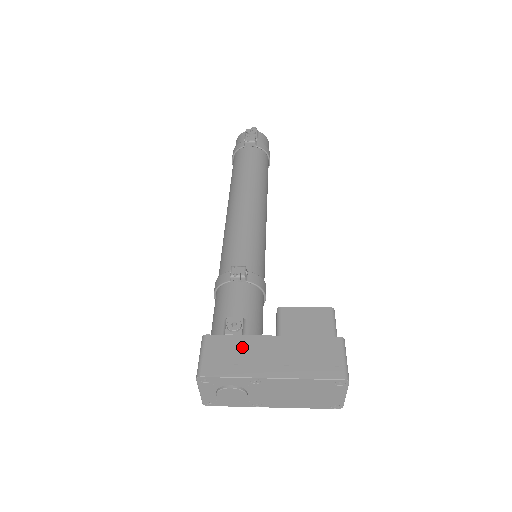
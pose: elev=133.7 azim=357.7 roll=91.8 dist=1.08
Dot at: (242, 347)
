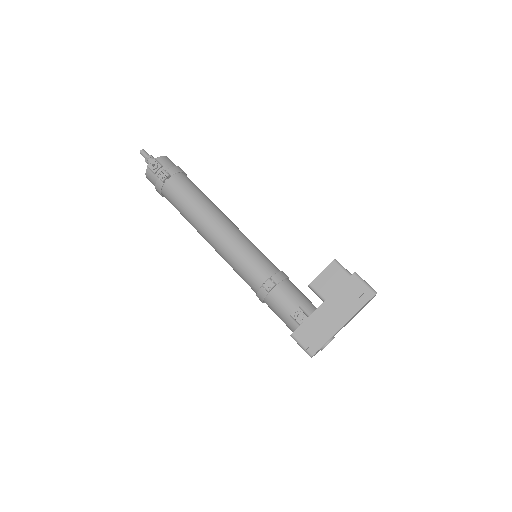
Dot at: (315, 324)
